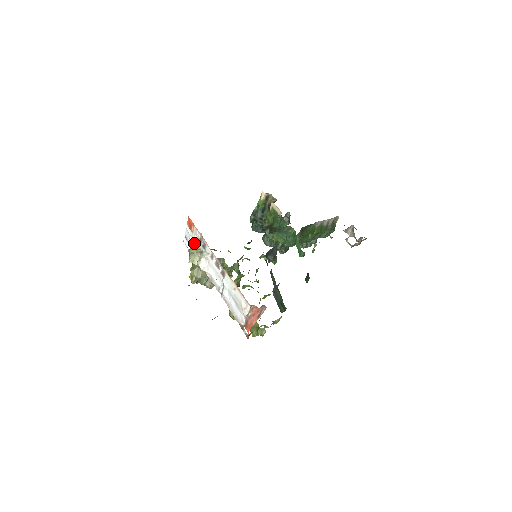
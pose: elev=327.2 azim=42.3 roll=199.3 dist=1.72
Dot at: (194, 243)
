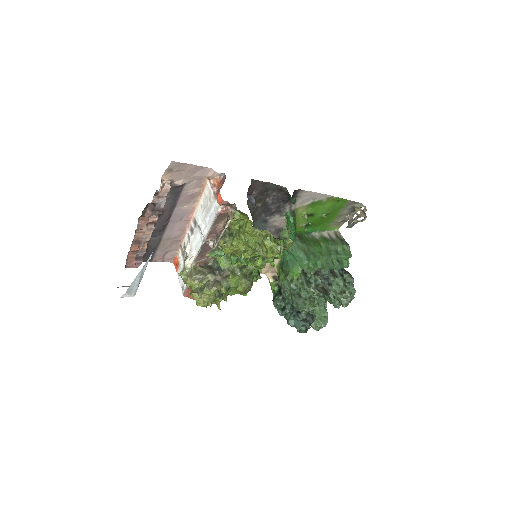
Dot at: occluded
